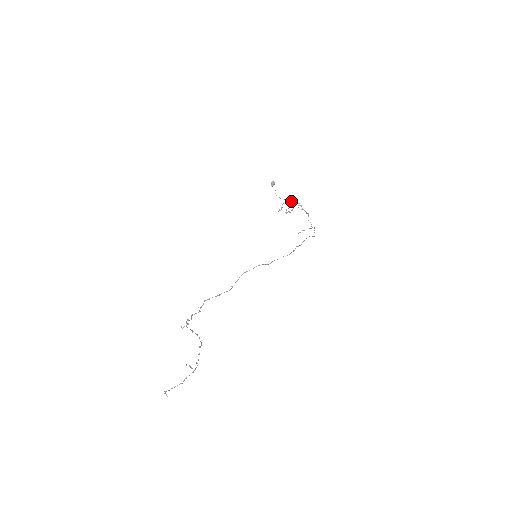
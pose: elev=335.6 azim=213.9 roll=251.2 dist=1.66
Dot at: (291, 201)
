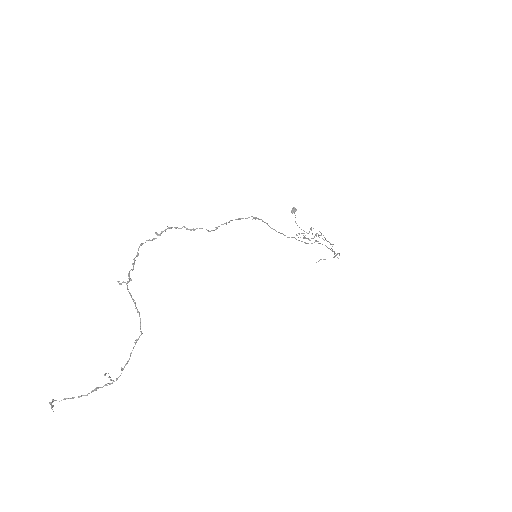
Dot at: (312, 234)
